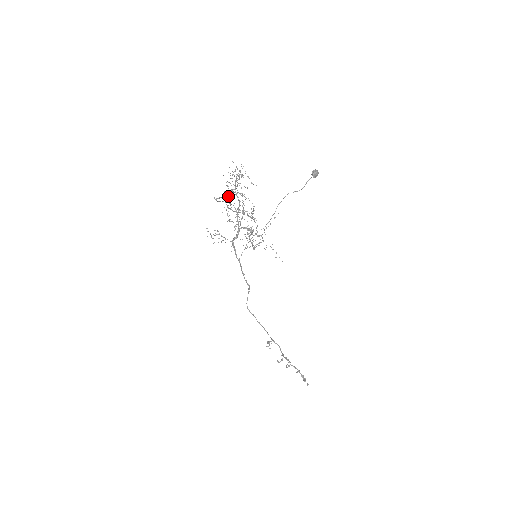
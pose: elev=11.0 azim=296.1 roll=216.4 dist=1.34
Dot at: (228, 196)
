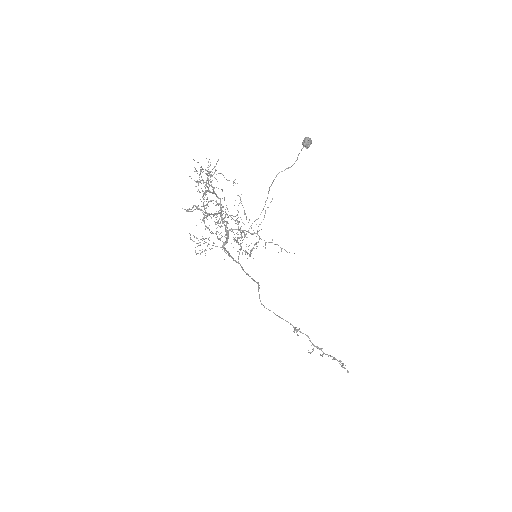
Dot at: occluded
